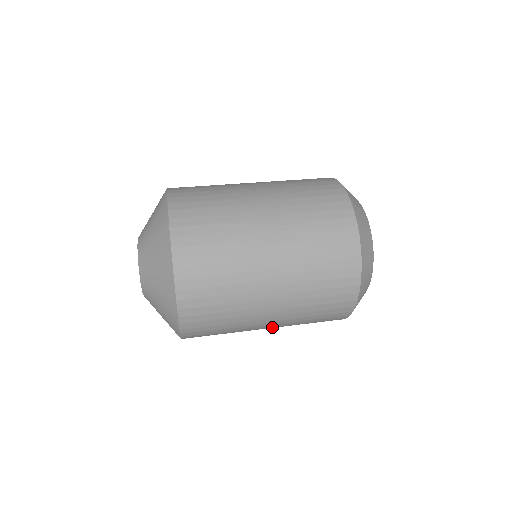
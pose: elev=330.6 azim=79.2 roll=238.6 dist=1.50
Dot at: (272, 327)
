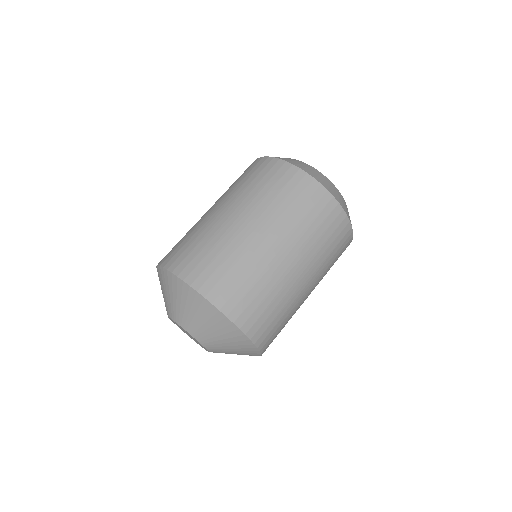
Dot at: (312, 285)
